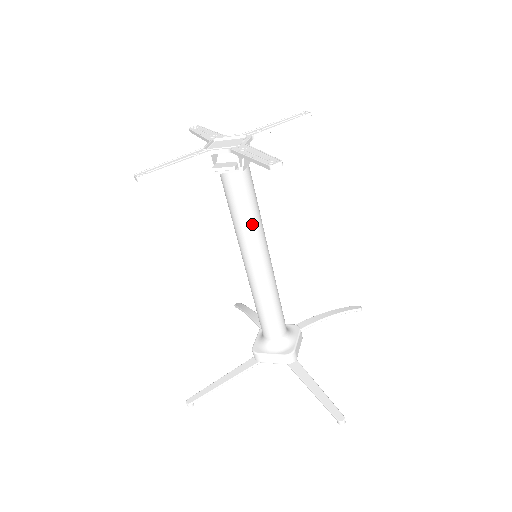
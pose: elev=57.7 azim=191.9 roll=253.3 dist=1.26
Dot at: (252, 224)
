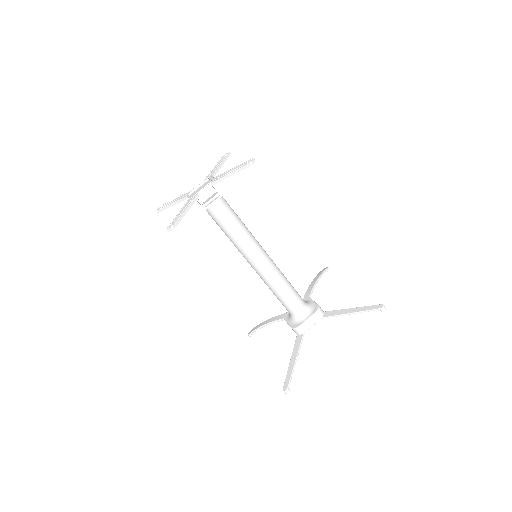
Dot at: (245, 230)
